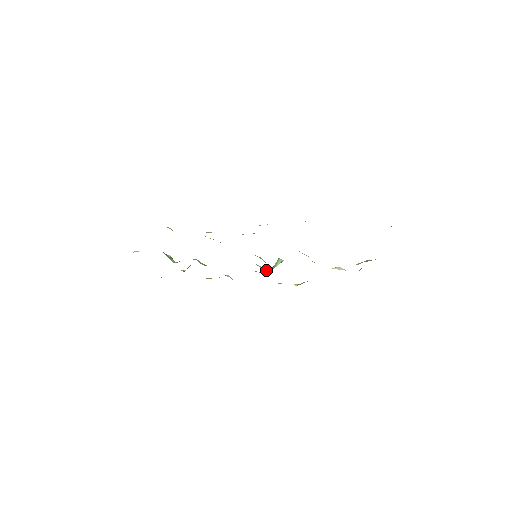
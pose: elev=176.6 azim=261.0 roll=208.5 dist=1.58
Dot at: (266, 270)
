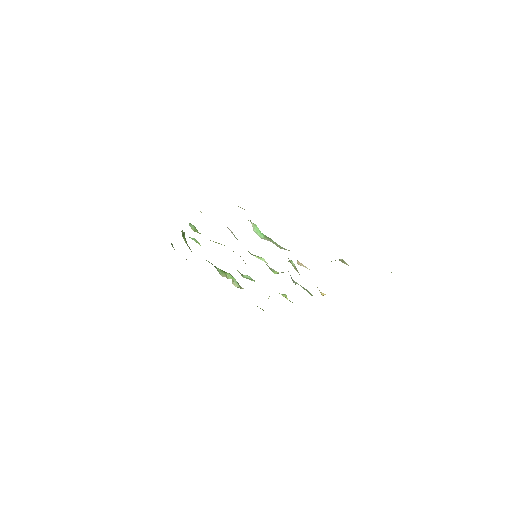
Dot at: (276, 273)
